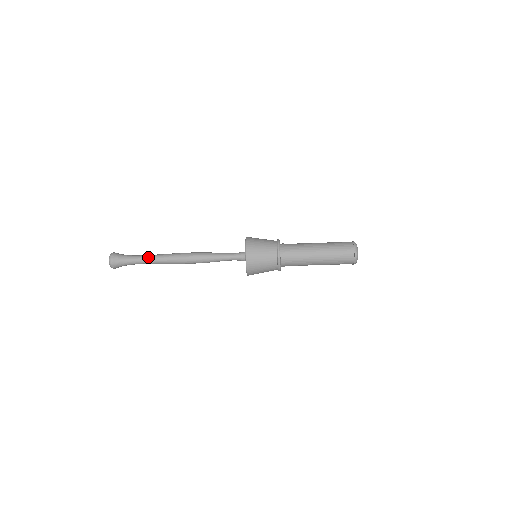
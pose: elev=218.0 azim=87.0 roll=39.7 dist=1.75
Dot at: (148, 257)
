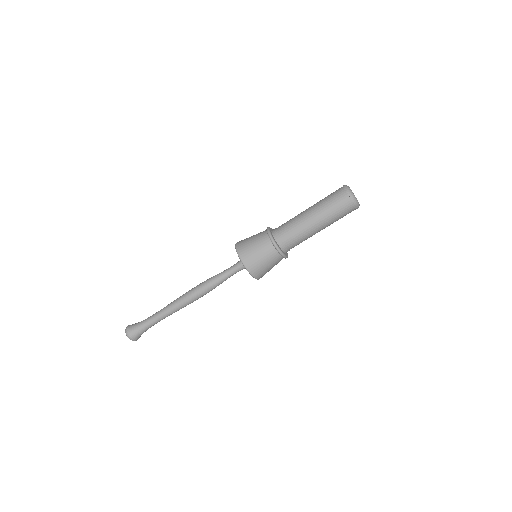
Dot at: (159, 311)
